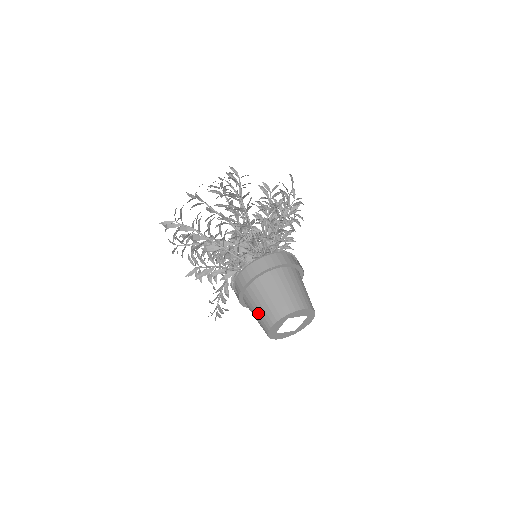
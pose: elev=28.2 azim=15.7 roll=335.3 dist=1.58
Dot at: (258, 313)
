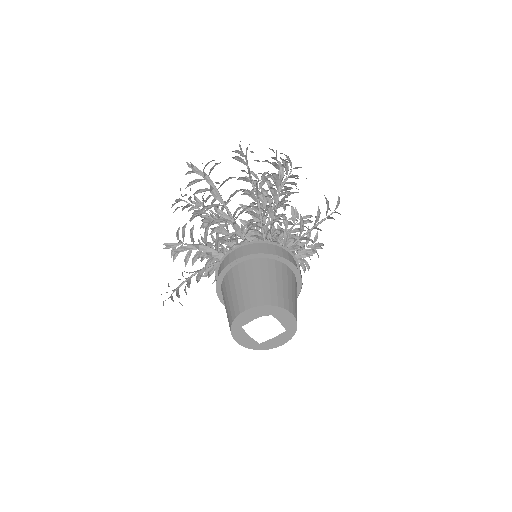
Dot at: (237, 292)
